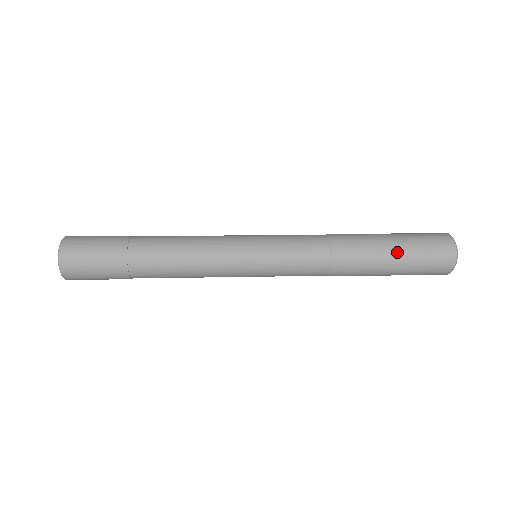
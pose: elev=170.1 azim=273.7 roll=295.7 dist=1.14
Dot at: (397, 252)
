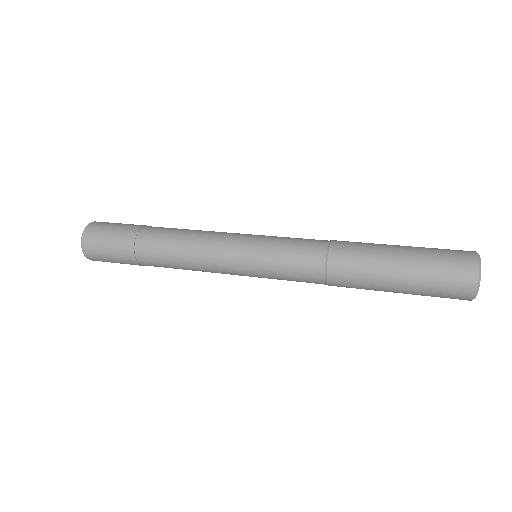
Dot at: (400, 289)
